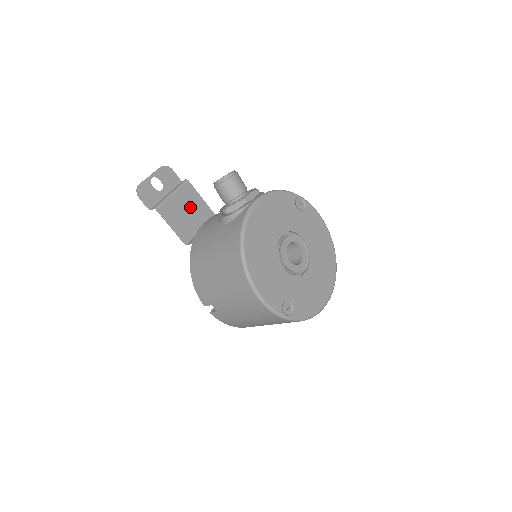
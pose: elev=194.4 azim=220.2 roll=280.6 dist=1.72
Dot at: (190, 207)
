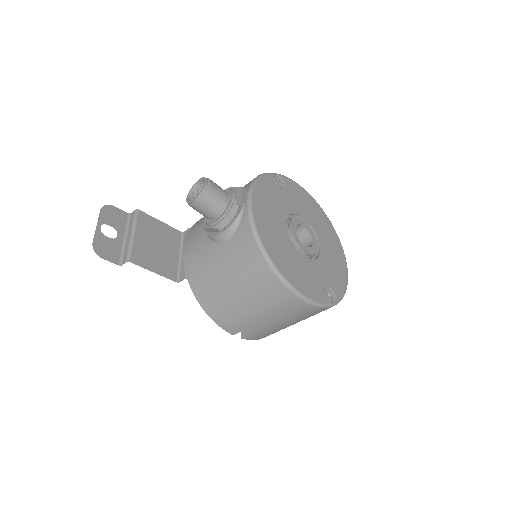
Dot at: (157, 239)
